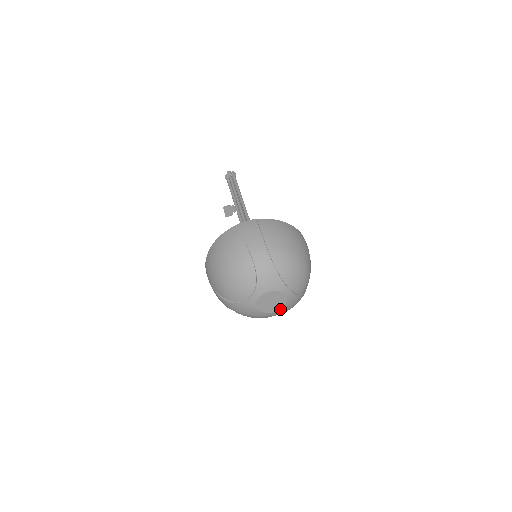
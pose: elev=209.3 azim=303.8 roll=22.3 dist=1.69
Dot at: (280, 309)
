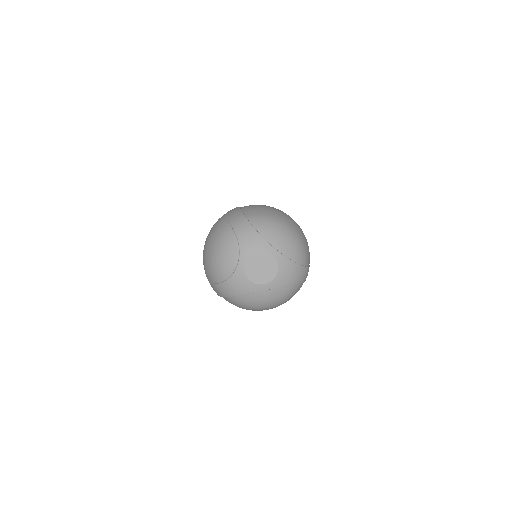
Dot at: (275, 278)
